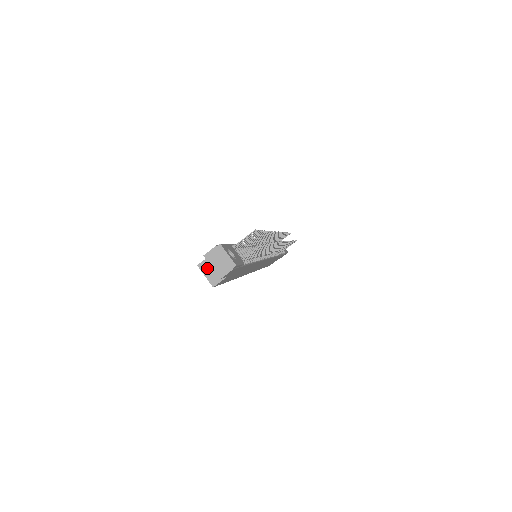
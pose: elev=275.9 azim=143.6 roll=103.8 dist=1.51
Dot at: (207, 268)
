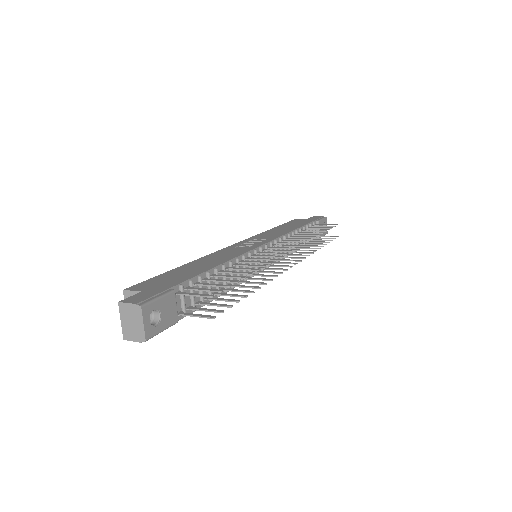
Dot at: occluded
